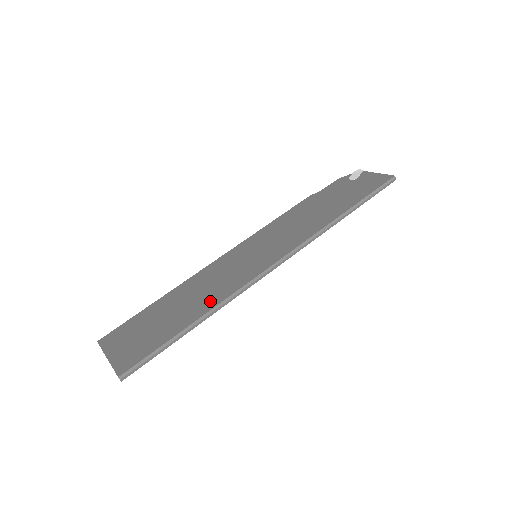
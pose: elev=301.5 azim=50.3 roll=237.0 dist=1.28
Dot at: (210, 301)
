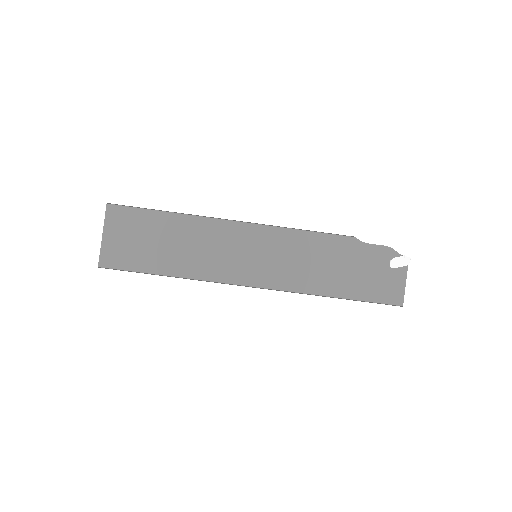
Dot at: (191, 268)
